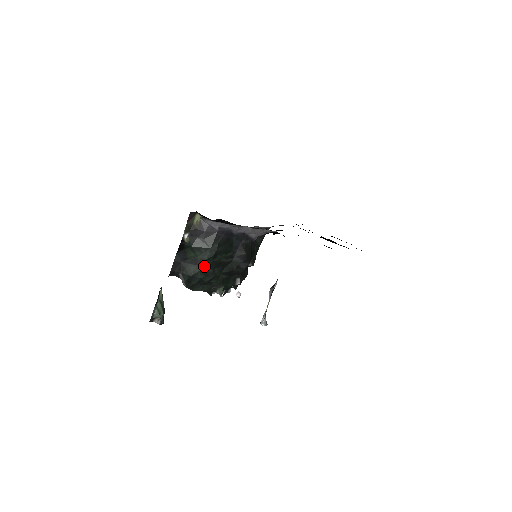
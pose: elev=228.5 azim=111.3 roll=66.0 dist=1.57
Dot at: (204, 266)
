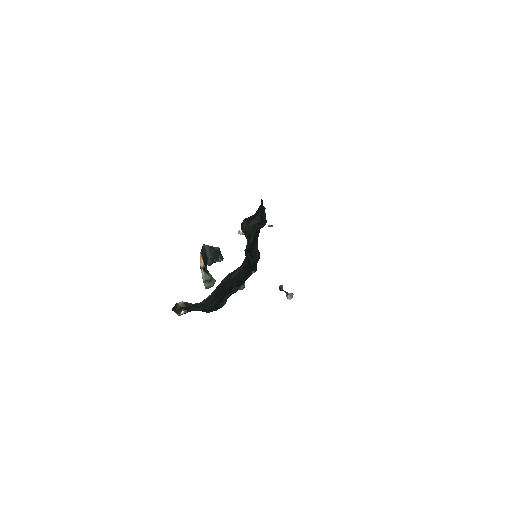
Dot at: (212, 309)
